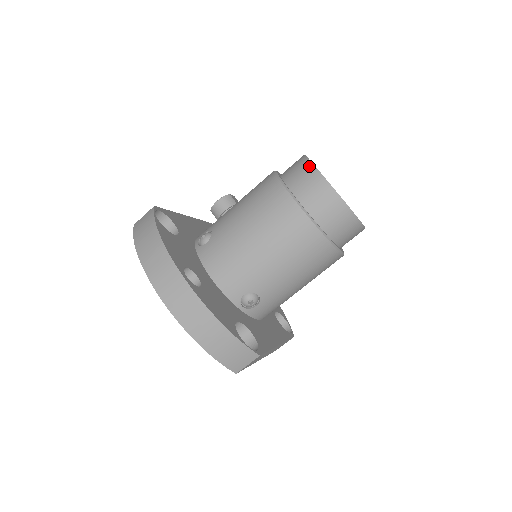
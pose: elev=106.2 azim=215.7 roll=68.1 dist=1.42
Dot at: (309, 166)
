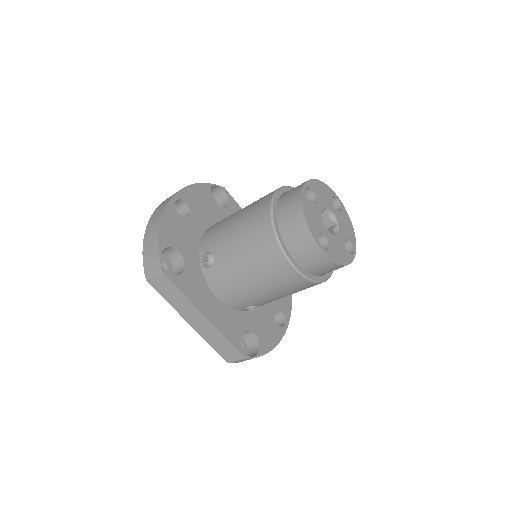
Dot at: occluded
